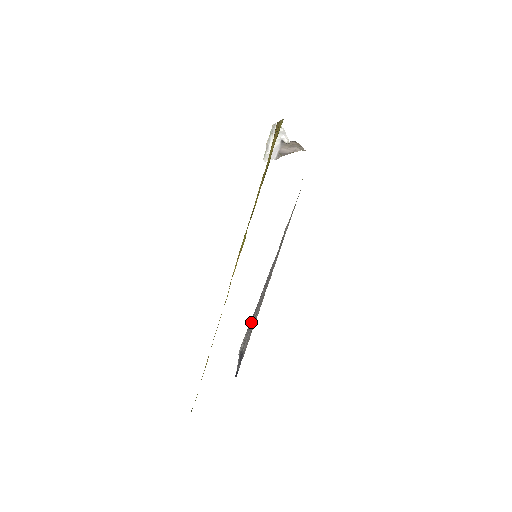
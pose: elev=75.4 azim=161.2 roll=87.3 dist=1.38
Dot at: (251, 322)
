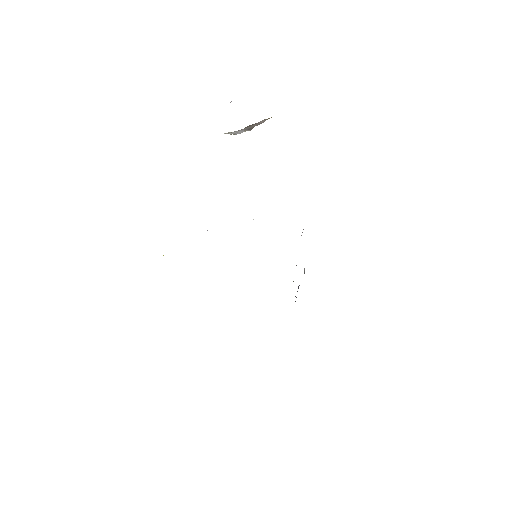
Dot at: occluded
